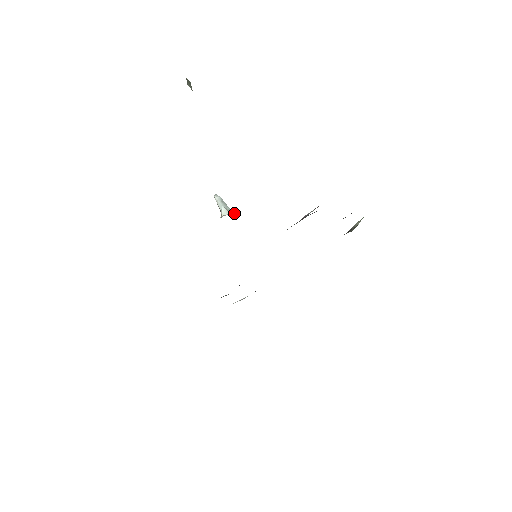
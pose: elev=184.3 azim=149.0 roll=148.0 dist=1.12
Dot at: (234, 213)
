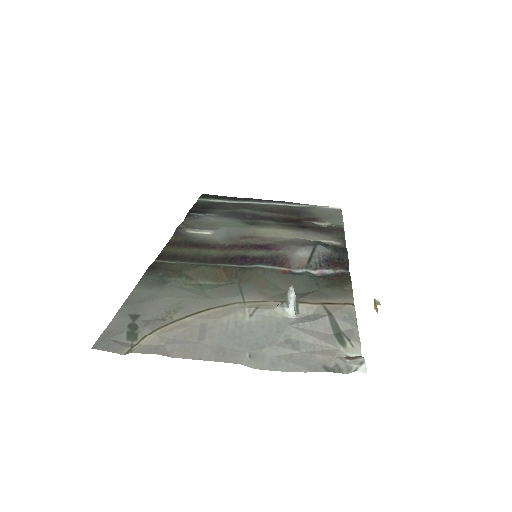
Dot at: (298, 314)
